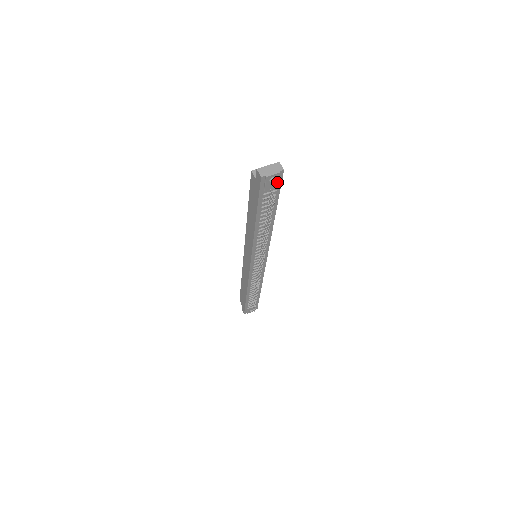
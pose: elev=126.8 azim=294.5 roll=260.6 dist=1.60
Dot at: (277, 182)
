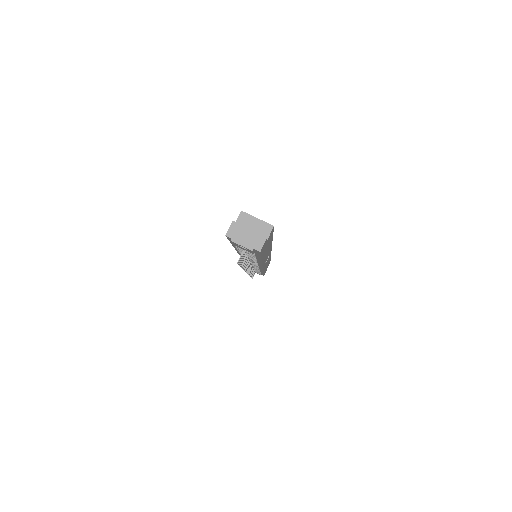
Dot at: occluded
